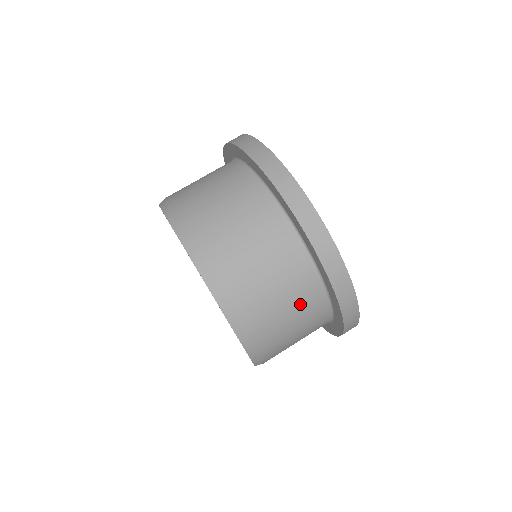
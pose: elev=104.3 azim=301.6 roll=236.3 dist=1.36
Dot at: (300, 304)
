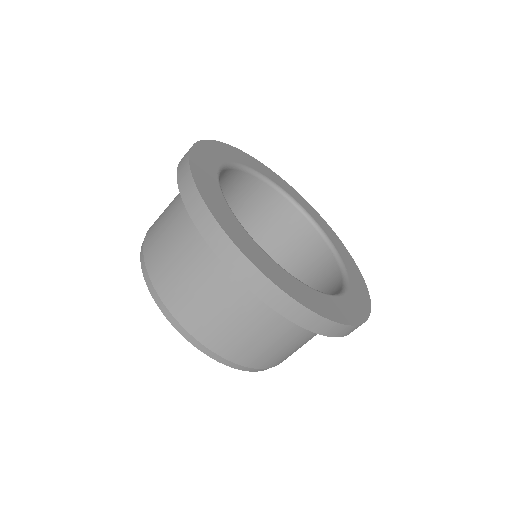
Dot at: (294, 336)
